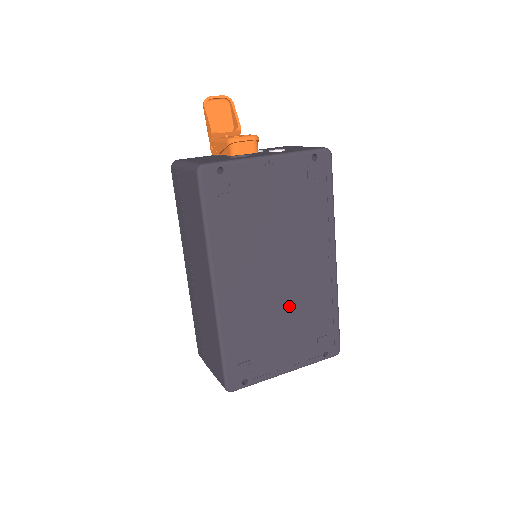
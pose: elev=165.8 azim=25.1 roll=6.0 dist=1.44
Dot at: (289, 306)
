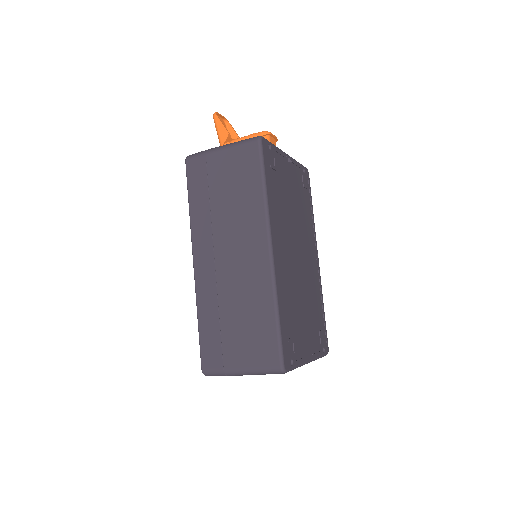
Dot at: (305, 290)
